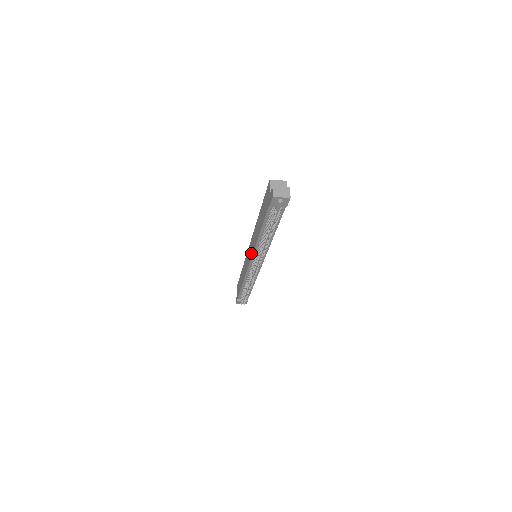
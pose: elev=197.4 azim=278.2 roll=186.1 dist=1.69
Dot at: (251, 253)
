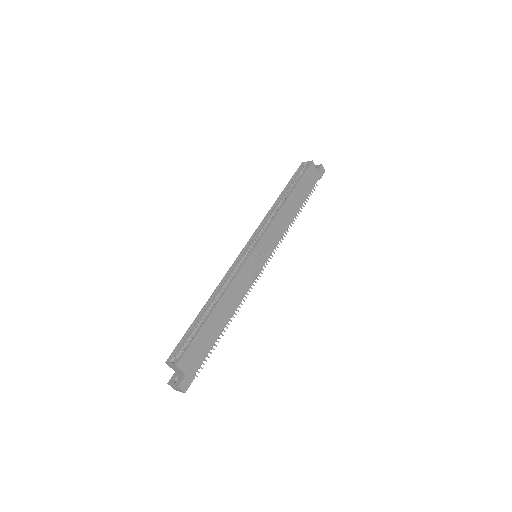
Dot at: occluded
